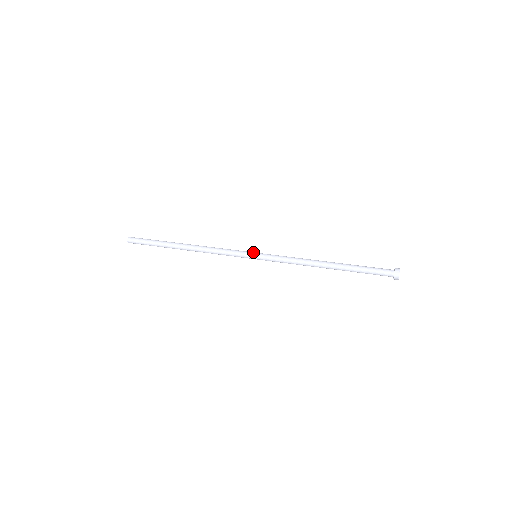
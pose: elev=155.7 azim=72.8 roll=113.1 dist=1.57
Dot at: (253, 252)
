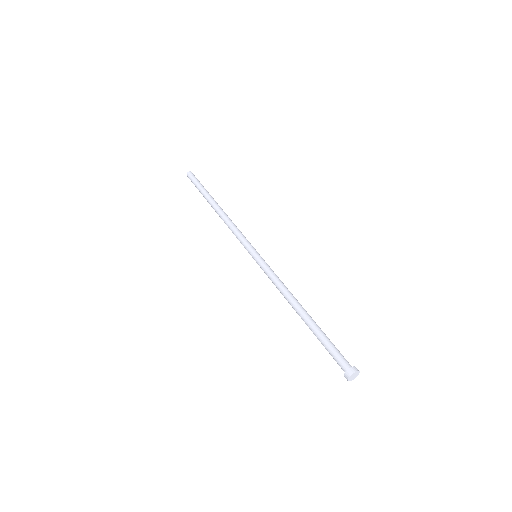
Dot at: (252, 253)
